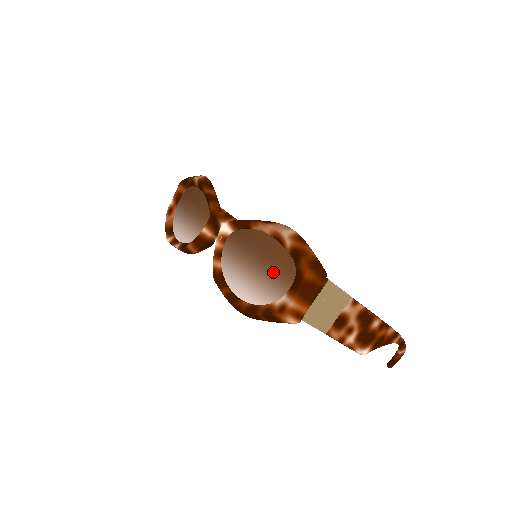
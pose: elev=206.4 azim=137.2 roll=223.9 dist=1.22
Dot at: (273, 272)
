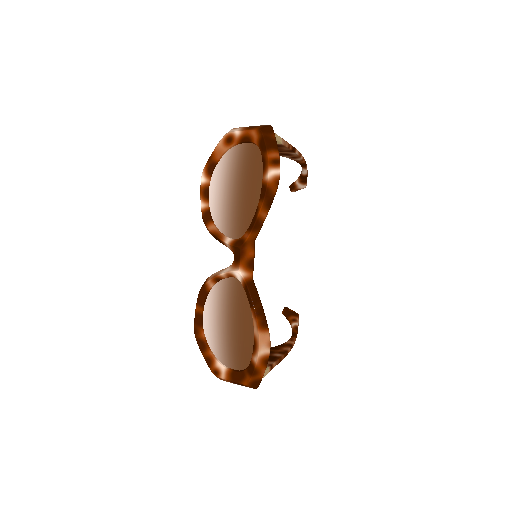
Dot at: (233, 351)
